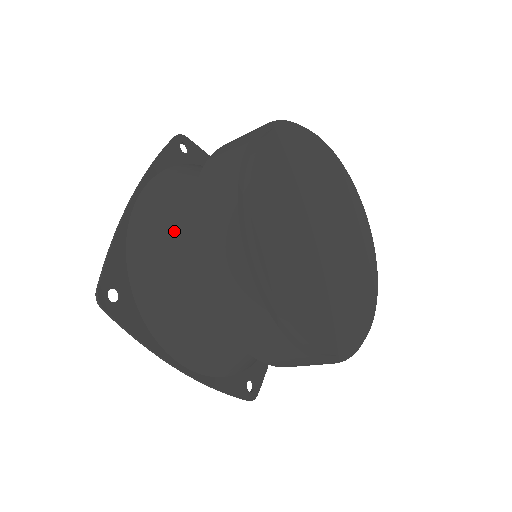
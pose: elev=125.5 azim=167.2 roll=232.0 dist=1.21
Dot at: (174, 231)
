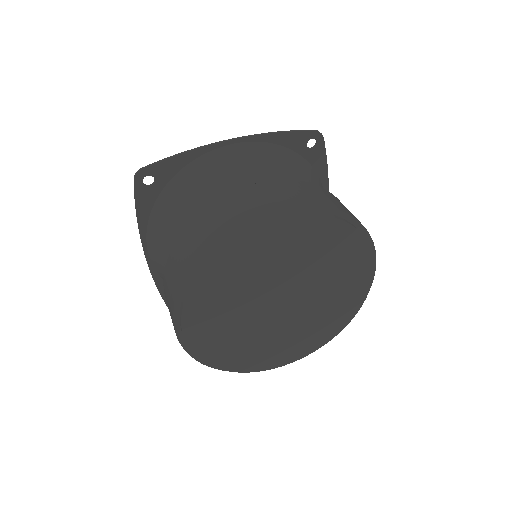
Dot at: (217, 190)
